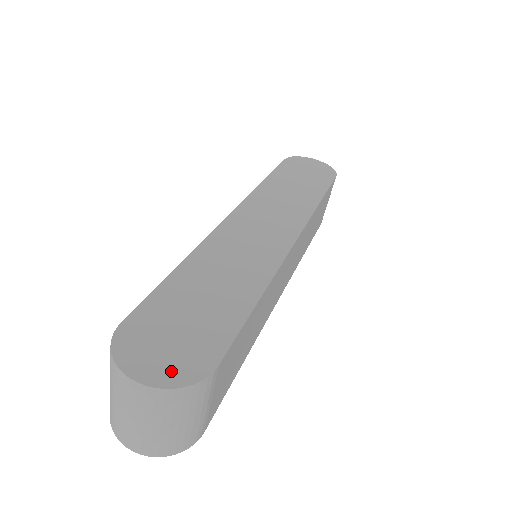
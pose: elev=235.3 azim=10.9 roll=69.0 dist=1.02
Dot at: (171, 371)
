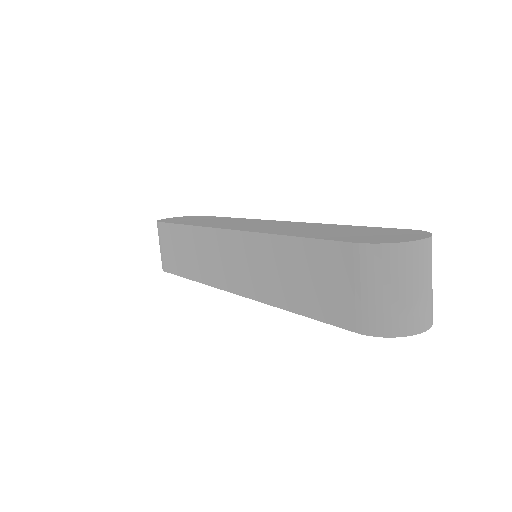
Dot at: (414, 235)
